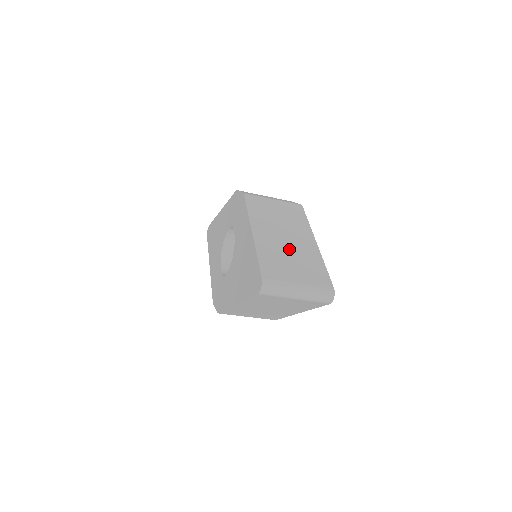
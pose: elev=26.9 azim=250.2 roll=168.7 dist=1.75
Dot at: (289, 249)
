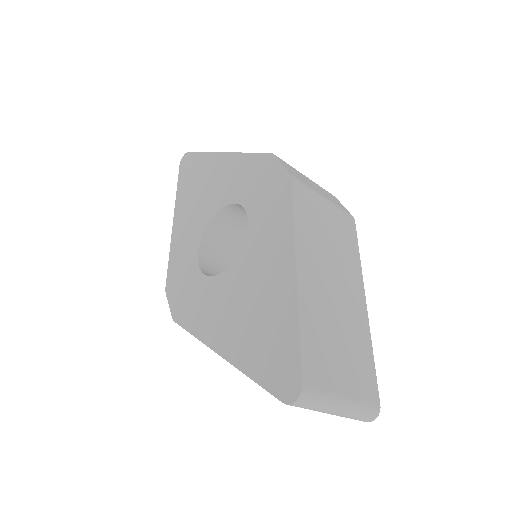
Dot at: (337, 315)
